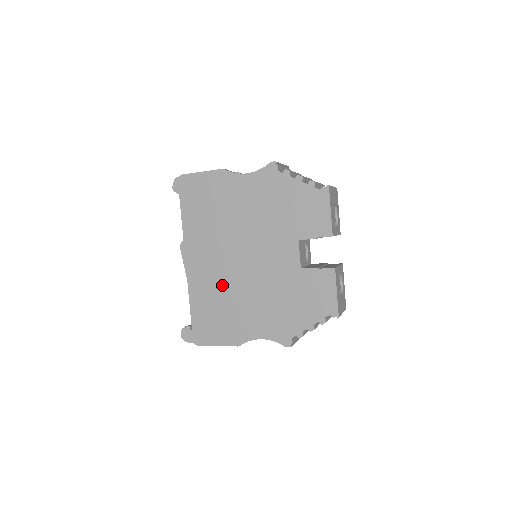
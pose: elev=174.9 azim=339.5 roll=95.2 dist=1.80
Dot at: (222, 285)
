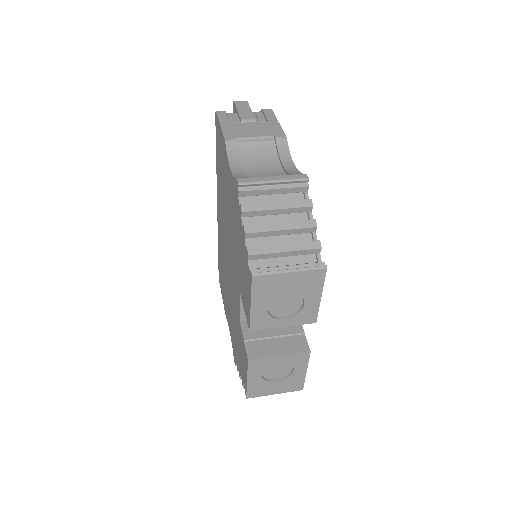
Dot at: (223, 258)
